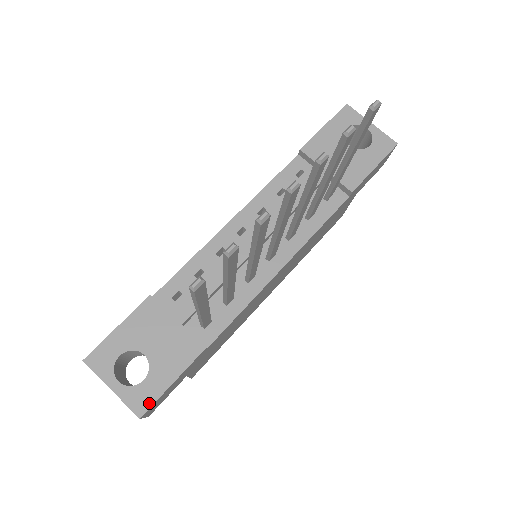
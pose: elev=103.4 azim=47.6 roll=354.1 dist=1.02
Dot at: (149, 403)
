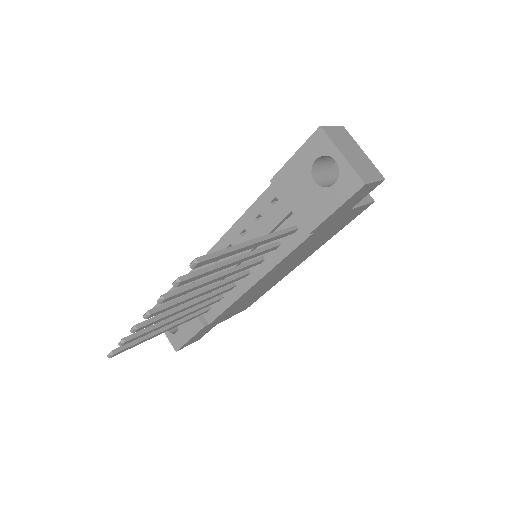
Dot at: (179, 346)
